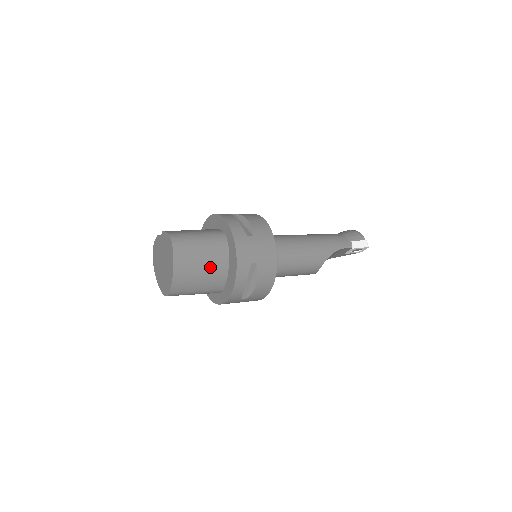
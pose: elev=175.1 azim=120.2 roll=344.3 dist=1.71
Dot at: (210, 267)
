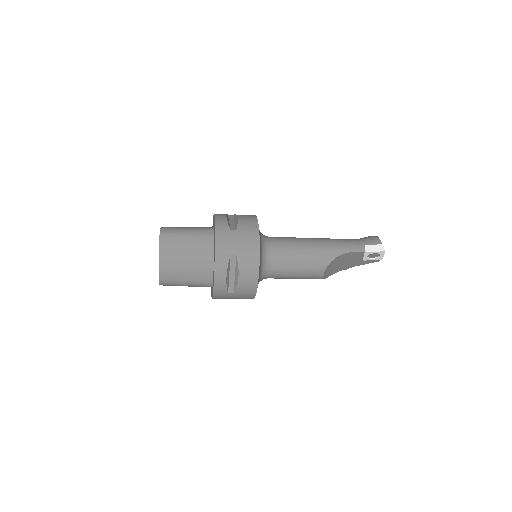
Dot at: (195, 258)
